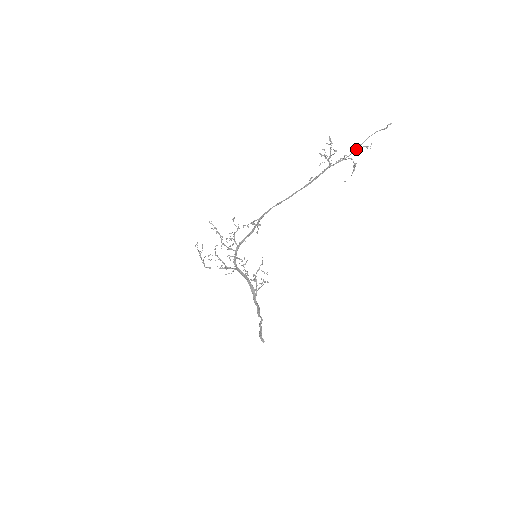
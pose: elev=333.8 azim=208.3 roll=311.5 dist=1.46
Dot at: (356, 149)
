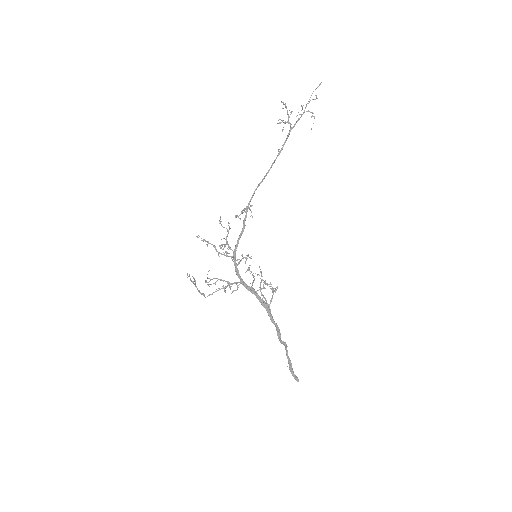
Dot at: (306, 105)
